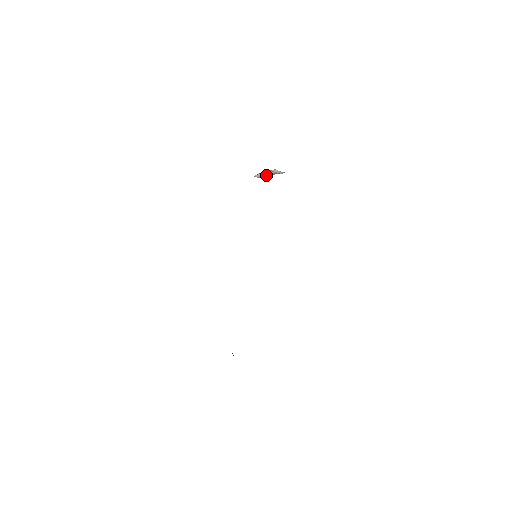
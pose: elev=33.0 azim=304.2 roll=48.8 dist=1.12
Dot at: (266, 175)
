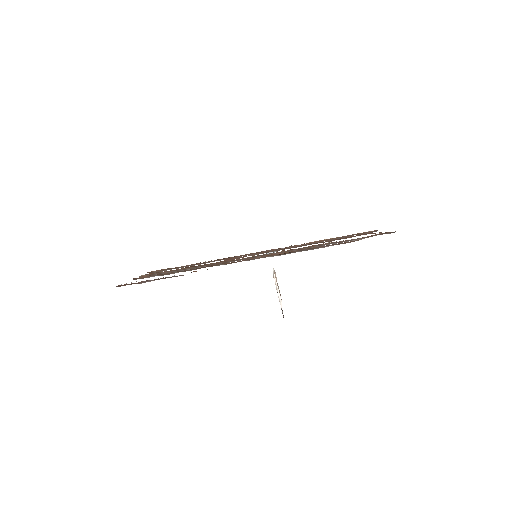
Dot at: (277, 285)
